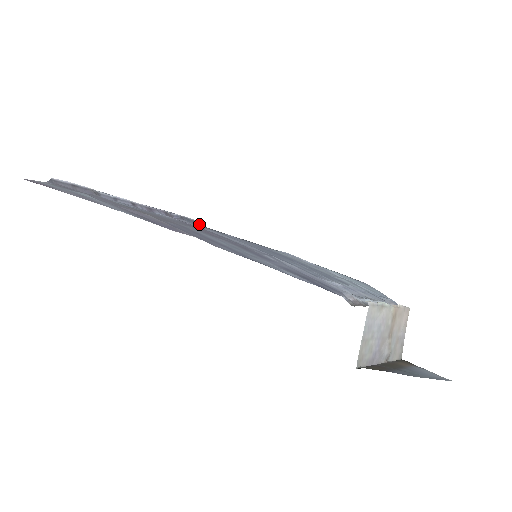
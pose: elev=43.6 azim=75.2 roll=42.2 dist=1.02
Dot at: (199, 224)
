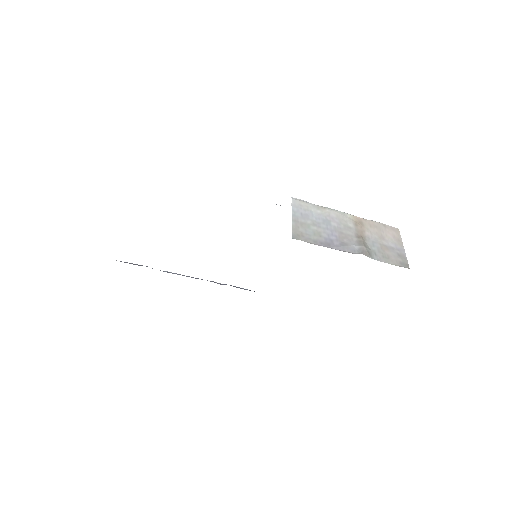
Dot at: (249, 290)
